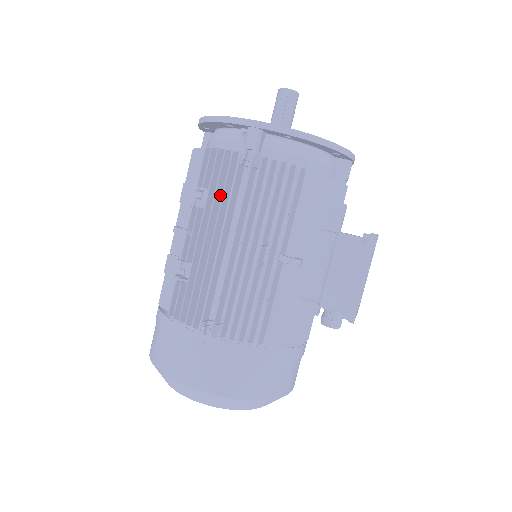
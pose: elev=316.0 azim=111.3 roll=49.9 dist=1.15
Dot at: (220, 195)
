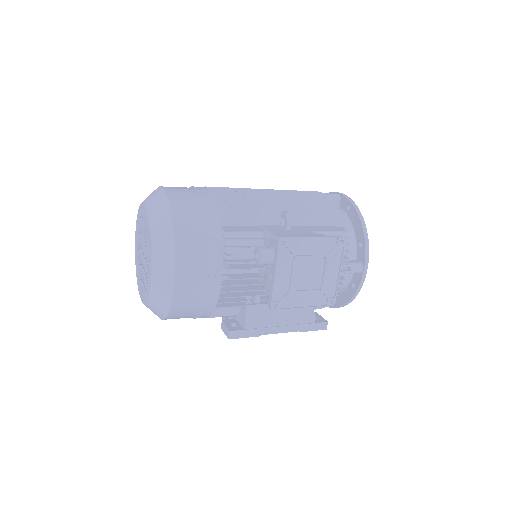
Dot at: occluded
